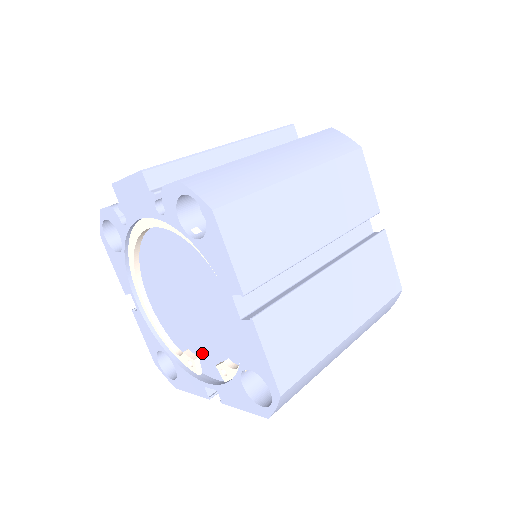
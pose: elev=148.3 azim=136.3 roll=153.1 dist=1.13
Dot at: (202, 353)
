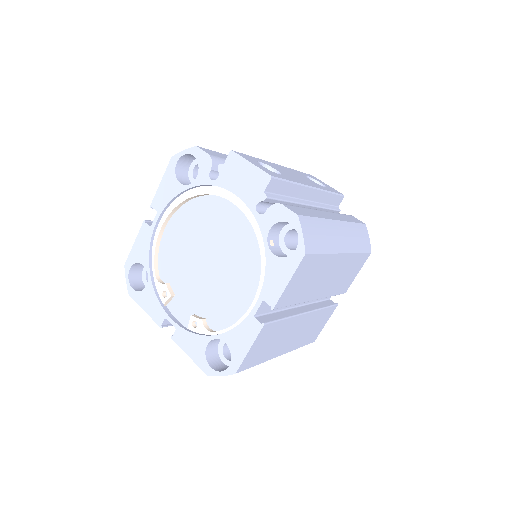
Dot at: (182, 296)
